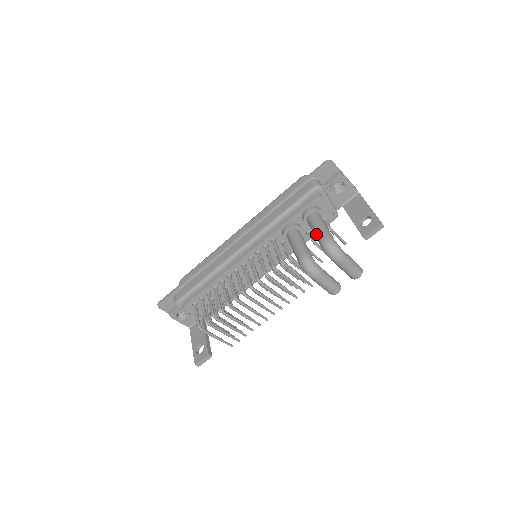
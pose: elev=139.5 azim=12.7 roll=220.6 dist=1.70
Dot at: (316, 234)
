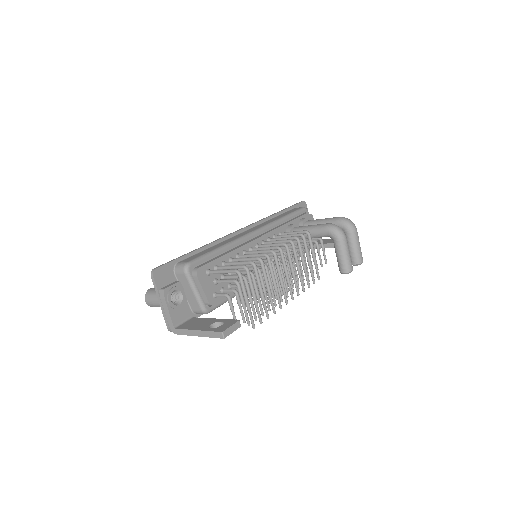
Dot at: (327, 220)
